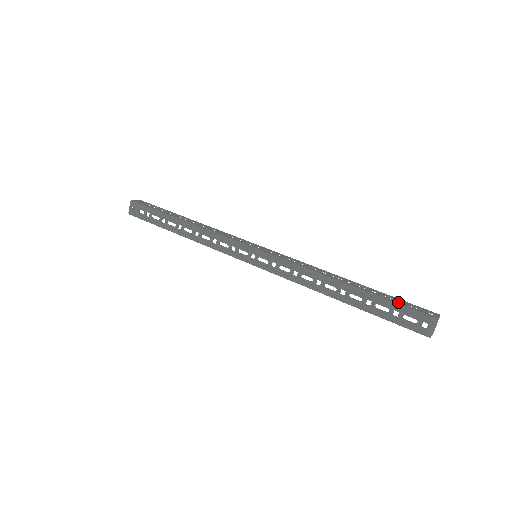
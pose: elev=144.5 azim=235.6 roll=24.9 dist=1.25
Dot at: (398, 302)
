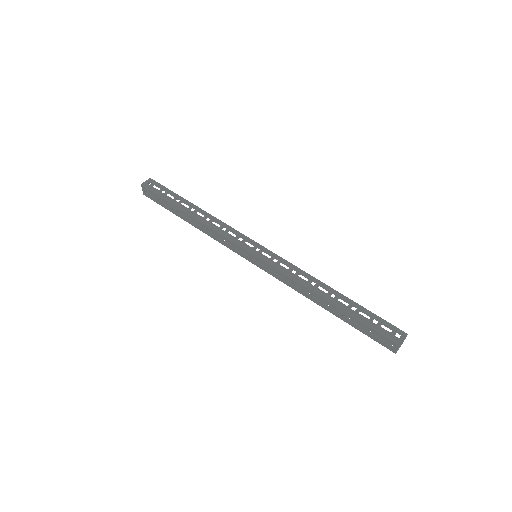
Dot at: (371, 323)
